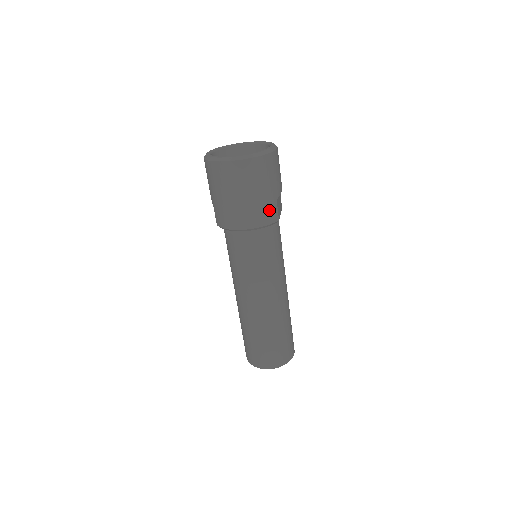
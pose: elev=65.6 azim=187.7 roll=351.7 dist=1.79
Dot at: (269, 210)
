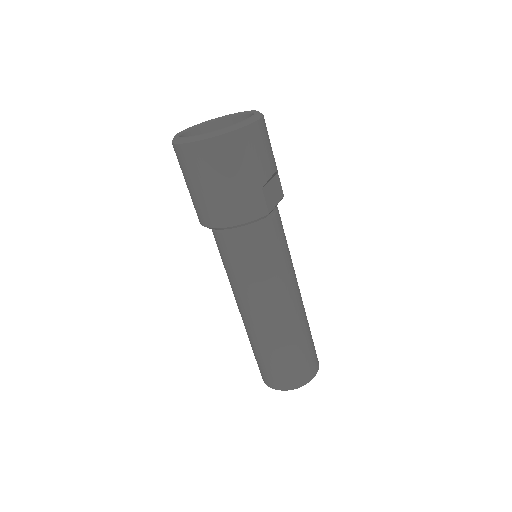
Dot at: (251, 202)
